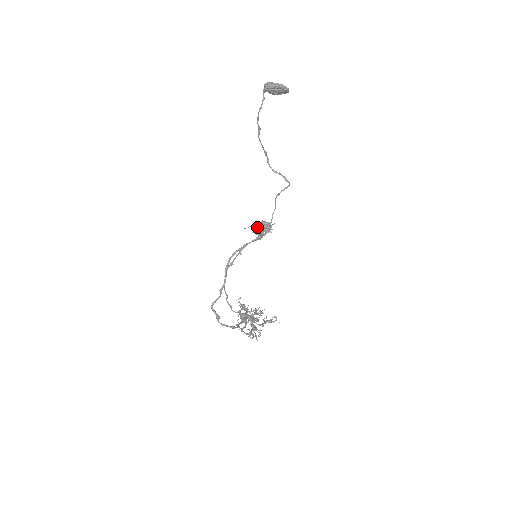
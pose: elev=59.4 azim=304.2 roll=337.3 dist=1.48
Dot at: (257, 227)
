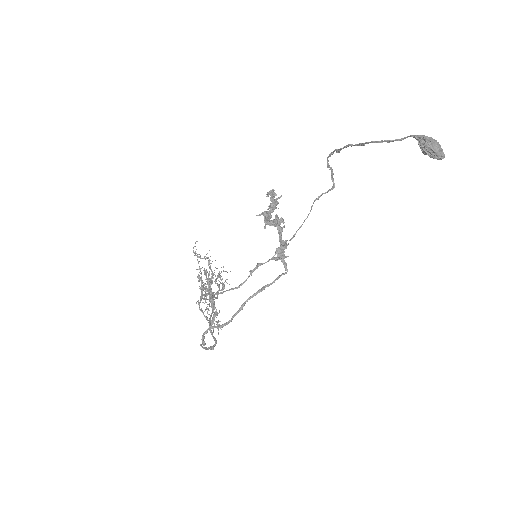
Dot at: (272, 221)
